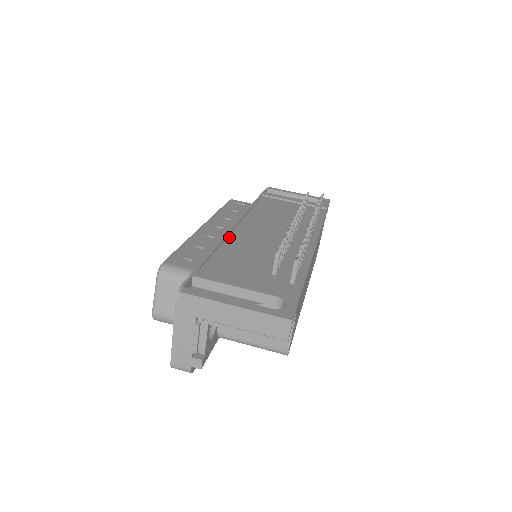
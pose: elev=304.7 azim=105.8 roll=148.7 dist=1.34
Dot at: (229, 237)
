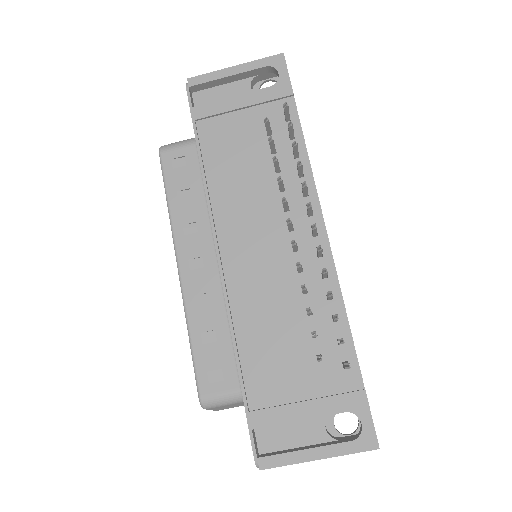
Dot at: (231, 300)
